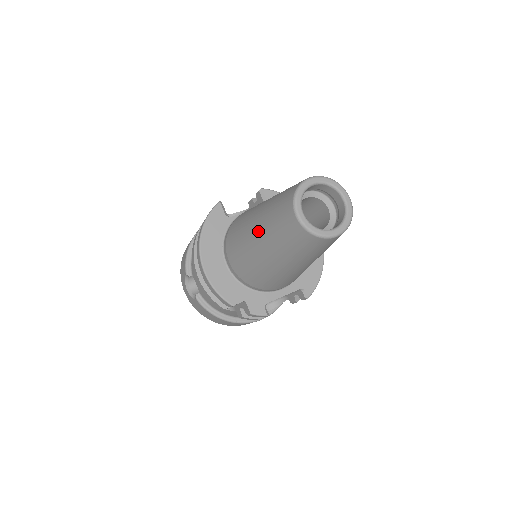
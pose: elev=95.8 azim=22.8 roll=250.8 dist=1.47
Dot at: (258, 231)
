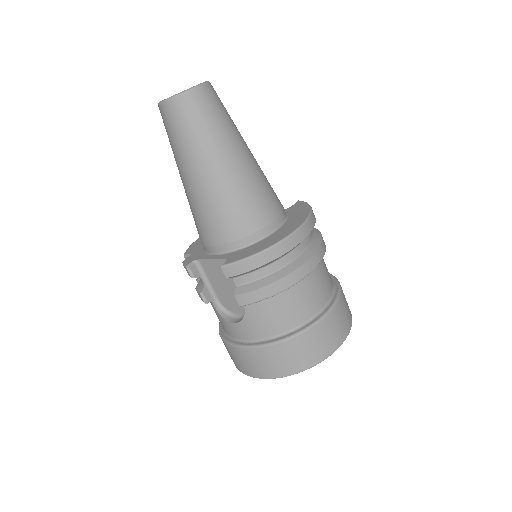
Dot at: occluded
